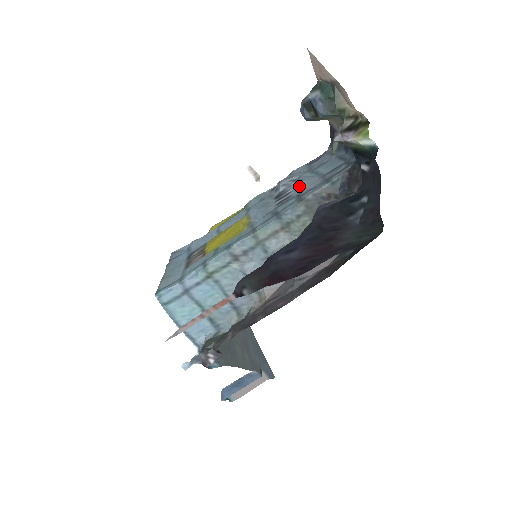
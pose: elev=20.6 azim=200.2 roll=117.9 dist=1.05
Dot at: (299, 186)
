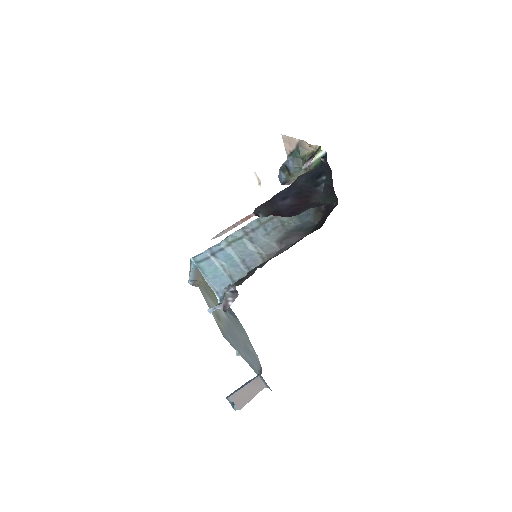
Dot at: occluded
